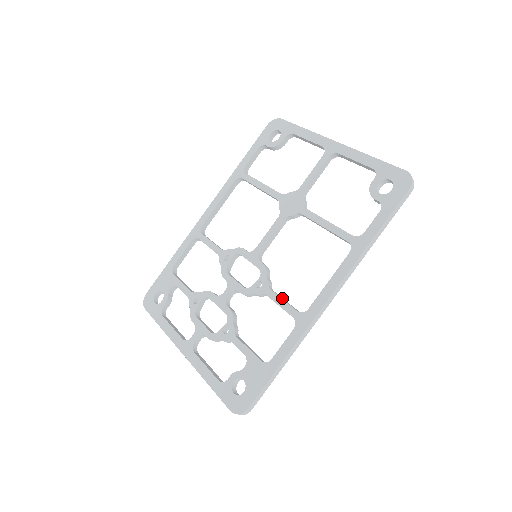
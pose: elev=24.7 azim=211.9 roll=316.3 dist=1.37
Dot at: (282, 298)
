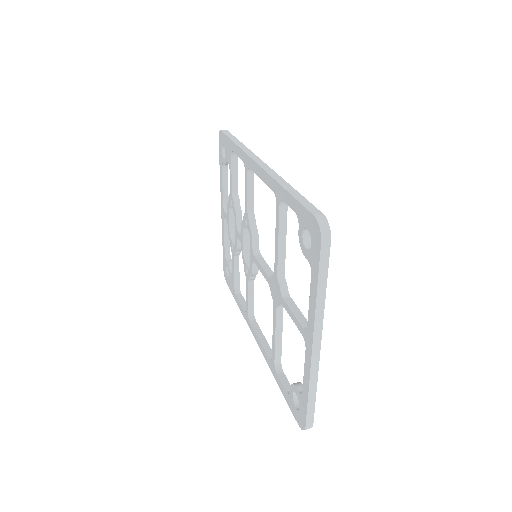
Dot at: (251, 294)
